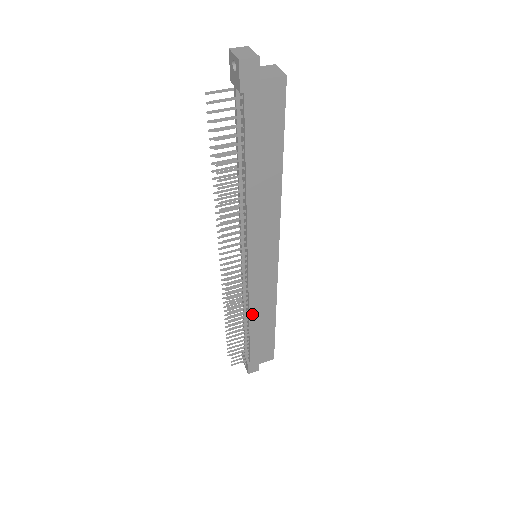
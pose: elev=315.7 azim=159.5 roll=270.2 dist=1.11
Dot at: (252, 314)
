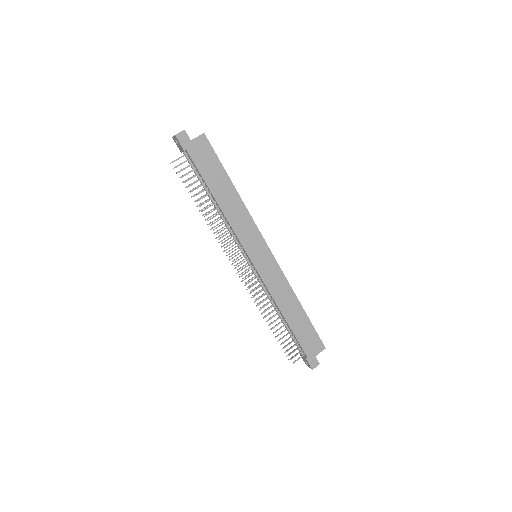
Dot at: (279, 304)
